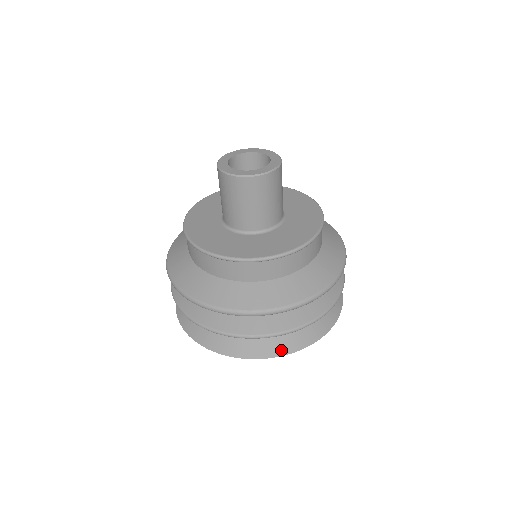
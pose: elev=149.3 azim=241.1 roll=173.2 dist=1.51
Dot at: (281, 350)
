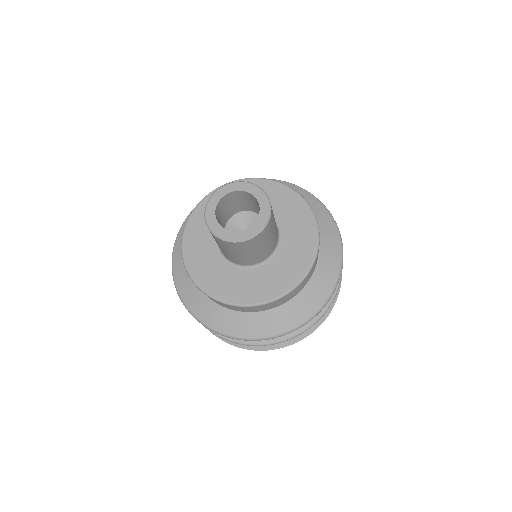
Dot at: (305, 333)
